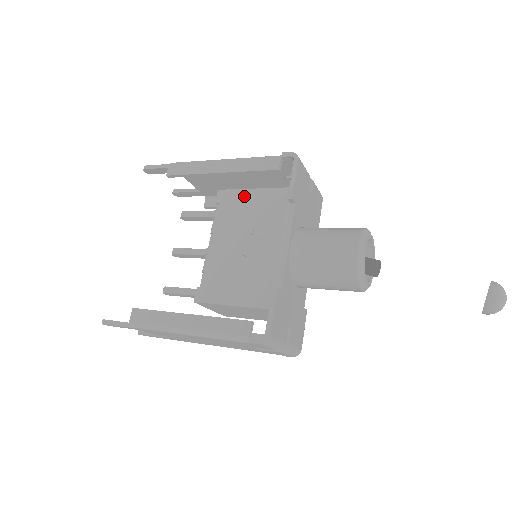
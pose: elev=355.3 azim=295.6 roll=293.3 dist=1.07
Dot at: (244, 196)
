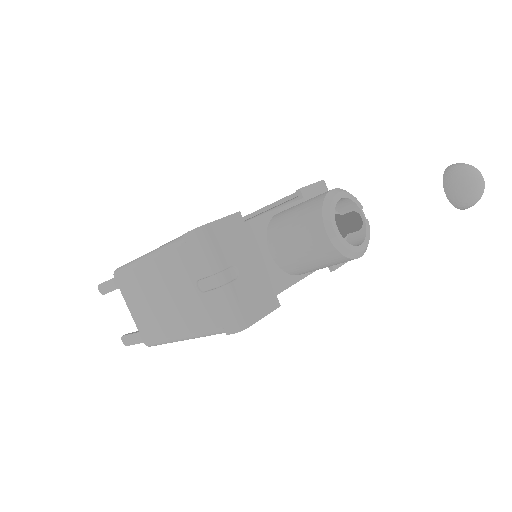
Dot at: occluded
